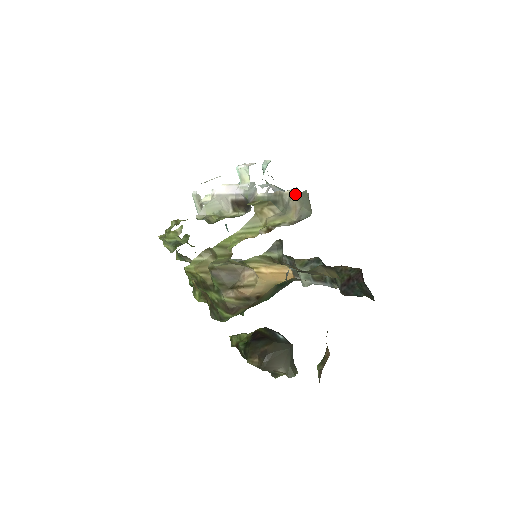
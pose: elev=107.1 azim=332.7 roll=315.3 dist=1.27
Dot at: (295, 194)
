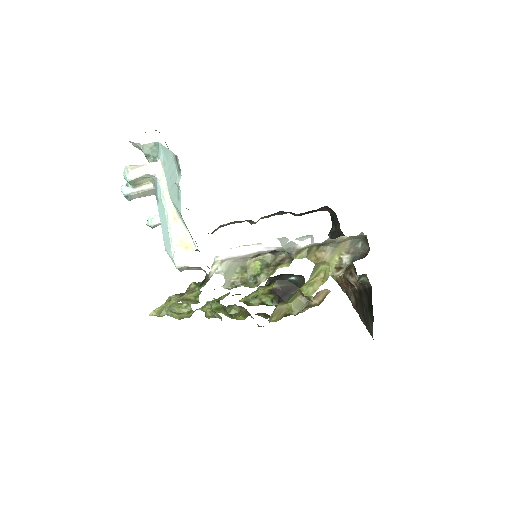
Dot at: (349, 237)
